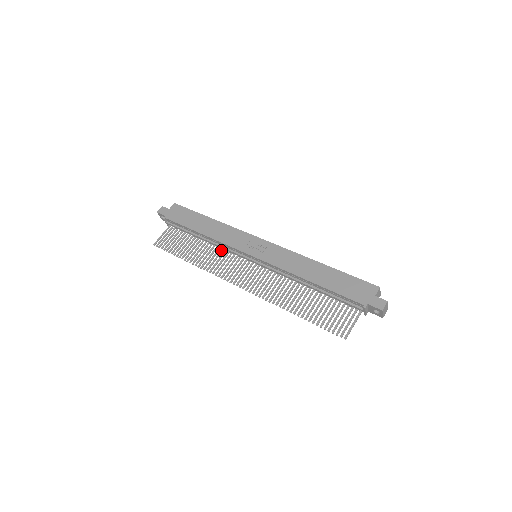
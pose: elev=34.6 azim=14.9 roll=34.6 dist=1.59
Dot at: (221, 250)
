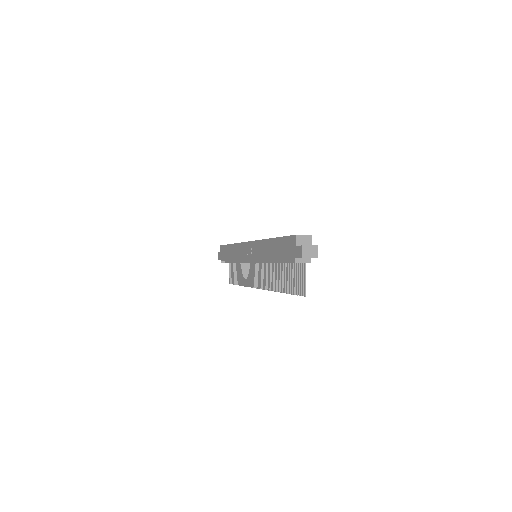
Dot at: (247, 264)
